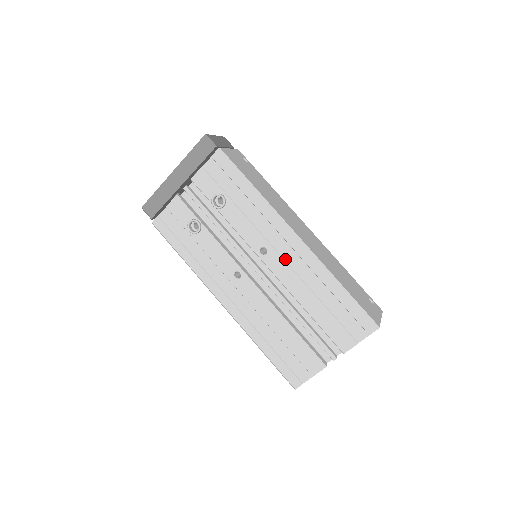
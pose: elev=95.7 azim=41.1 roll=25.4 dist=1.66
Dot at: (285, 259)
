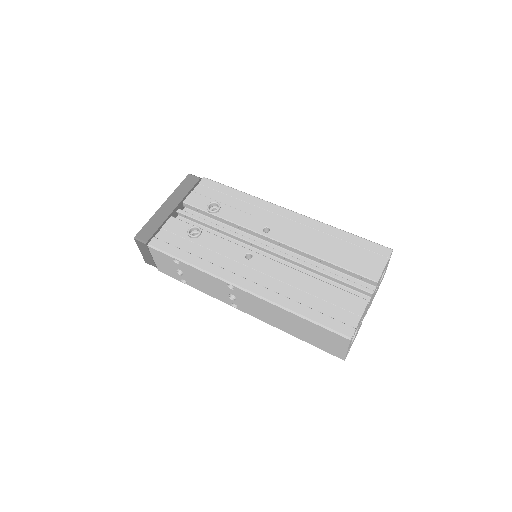
Dot at: (288, 229)
